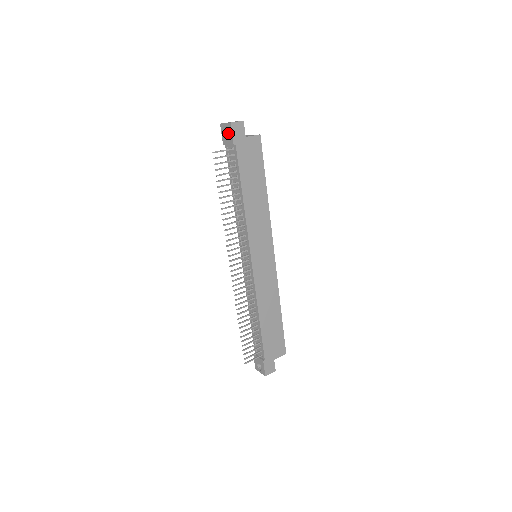
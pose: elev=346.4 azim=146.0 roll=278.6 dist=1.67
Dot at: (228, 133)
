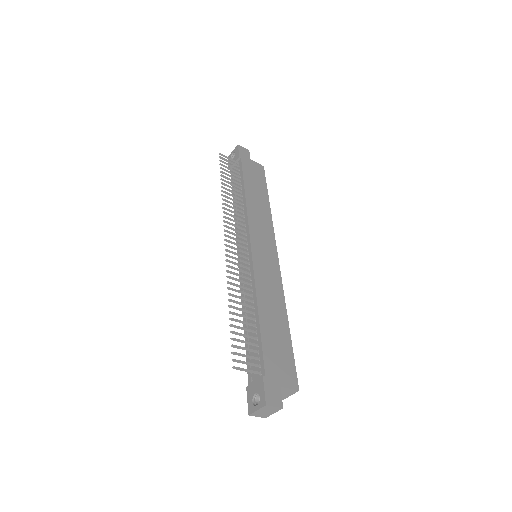
Dot at: occluded
